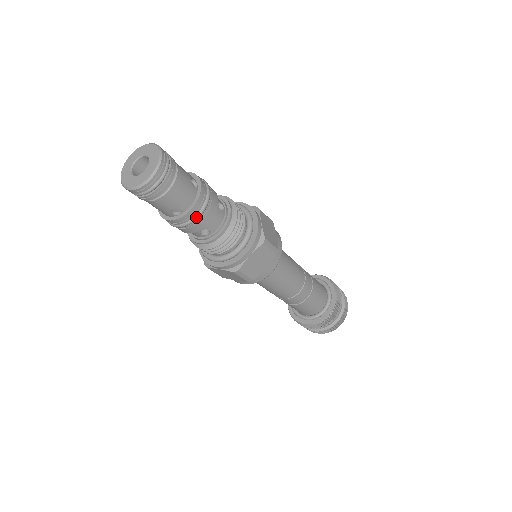
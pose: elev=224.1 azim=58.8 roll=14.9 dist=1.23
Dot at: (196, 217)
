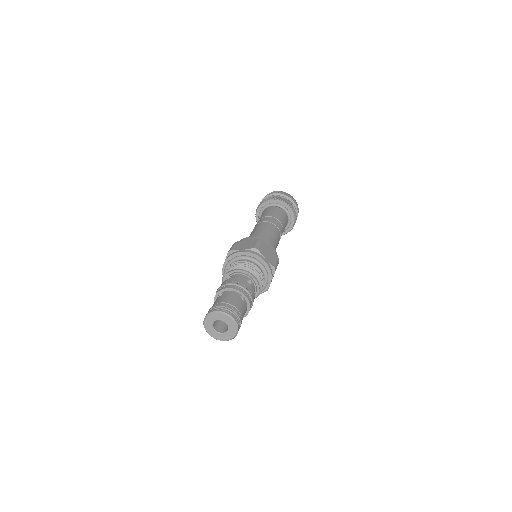
Dot at: occluded
